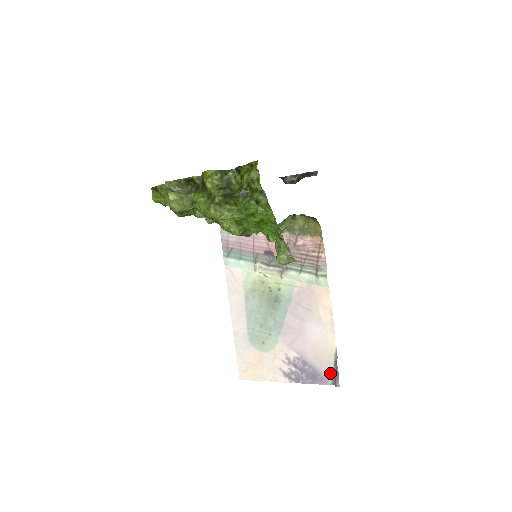
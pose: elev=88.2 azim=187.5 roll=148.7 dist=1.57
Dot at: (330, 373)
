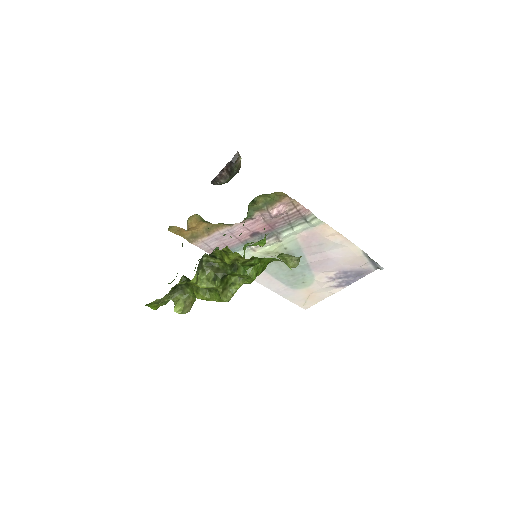
Dot at: (369, 265)
